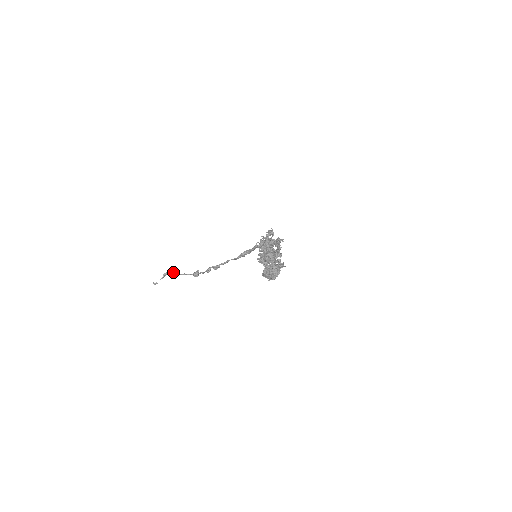
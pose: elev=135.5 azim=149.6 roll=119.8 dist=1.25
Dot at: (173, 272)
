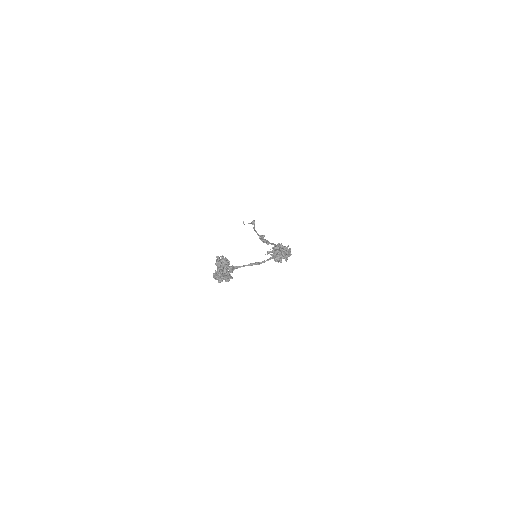
Dot at: (254, 224)
